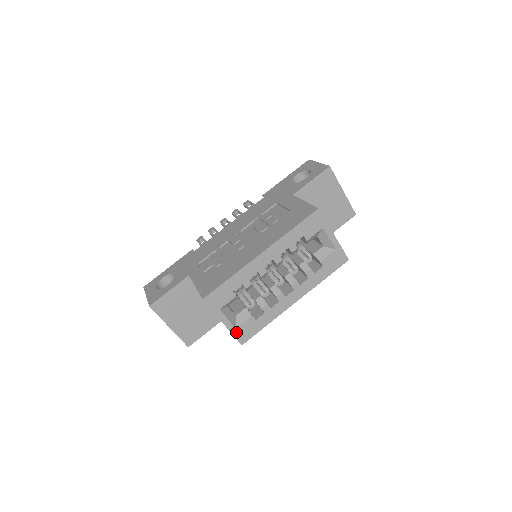
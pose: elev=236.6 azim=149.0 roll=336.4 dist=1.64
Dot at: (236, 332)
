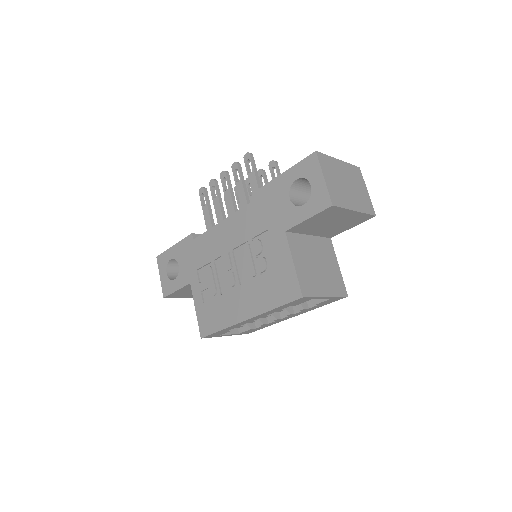
Dot at: (240, 334)
